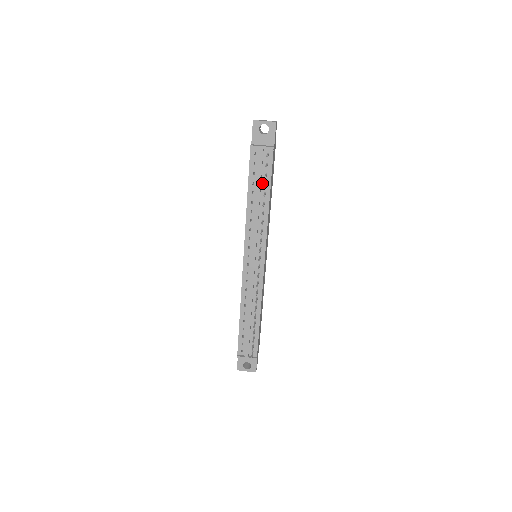
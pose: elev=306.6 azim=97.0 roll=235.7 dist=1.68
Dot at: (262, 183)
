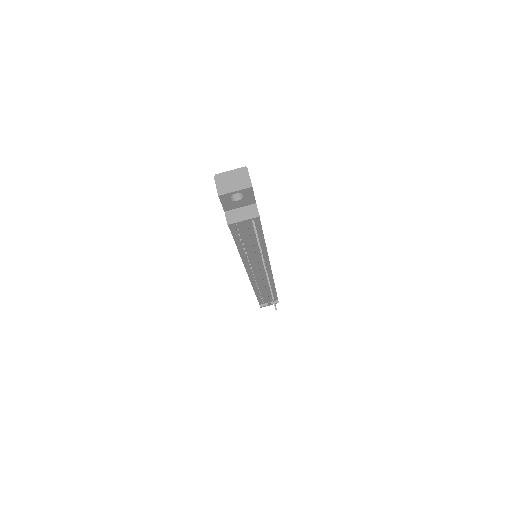
Dot at: (252, 236)
